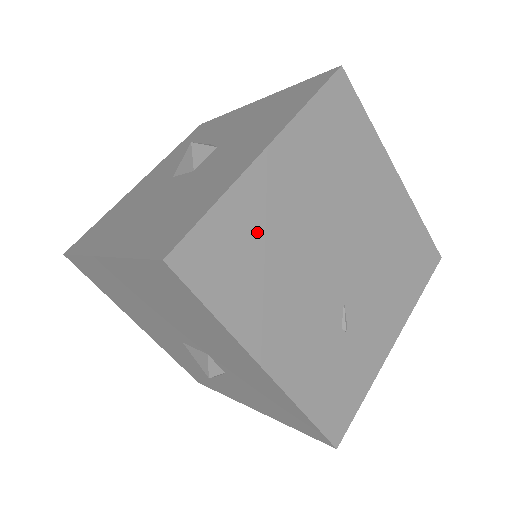
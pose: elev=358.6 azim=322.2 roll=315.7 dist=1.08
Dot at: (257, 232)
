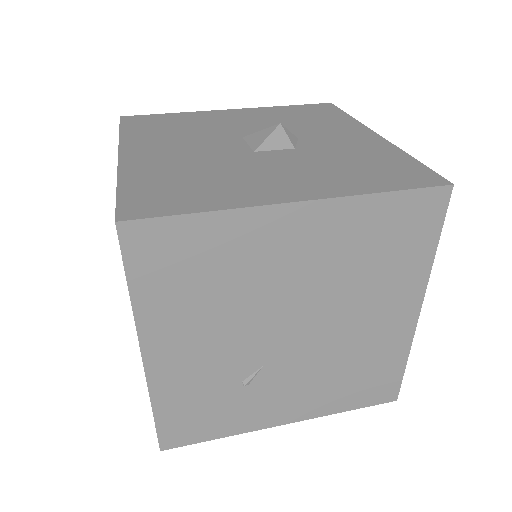
Dot at: (227, 261)
